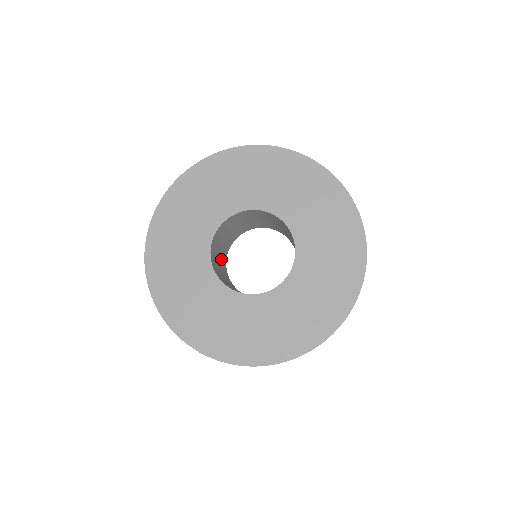
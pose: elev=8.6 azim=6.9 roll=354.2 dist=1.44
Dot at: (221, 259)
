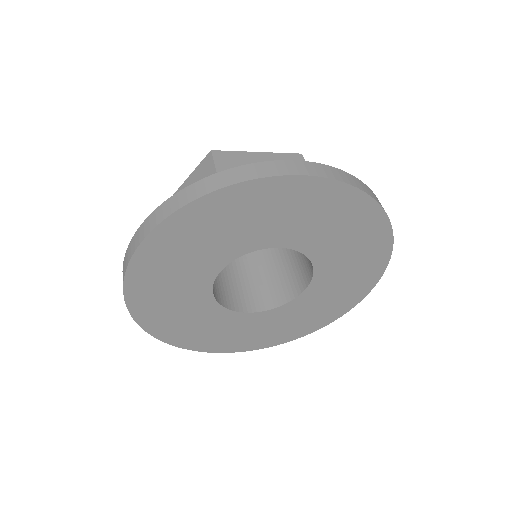
Dot at: occluded
